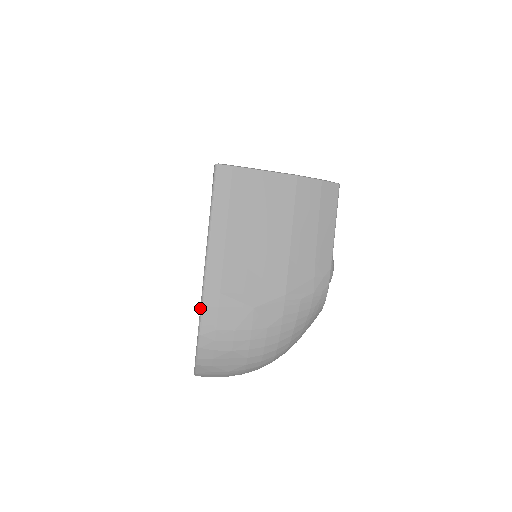
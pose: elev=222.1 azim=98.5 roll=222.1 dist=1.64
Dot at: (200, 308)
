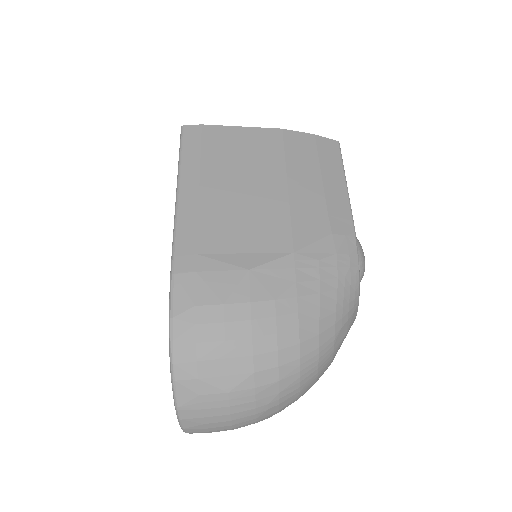
Dot at: occluded
